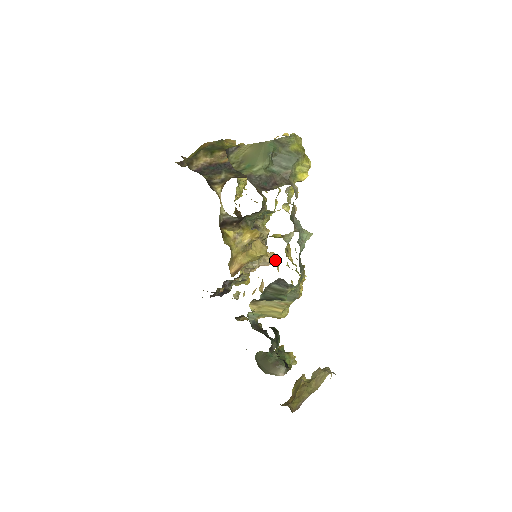
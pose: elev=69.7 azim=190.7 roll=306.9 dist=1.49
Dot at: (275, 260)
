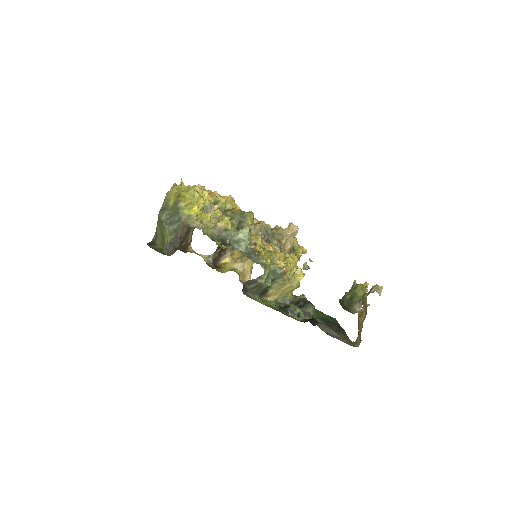
Dot at: (295, 228)
